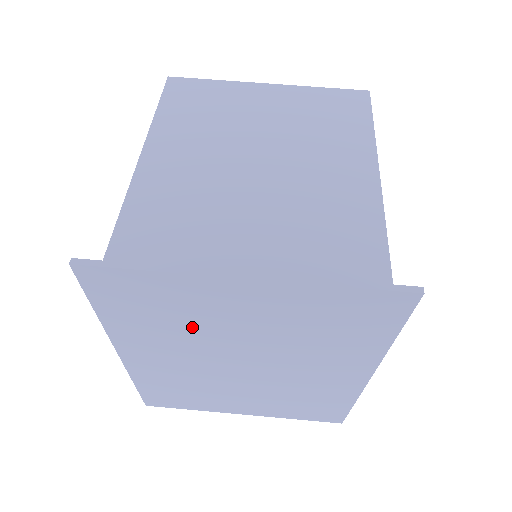
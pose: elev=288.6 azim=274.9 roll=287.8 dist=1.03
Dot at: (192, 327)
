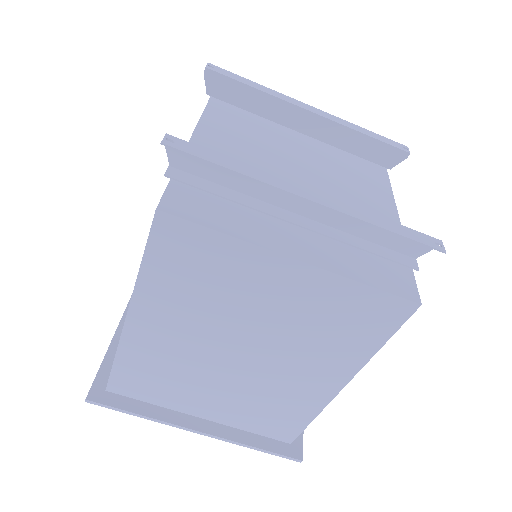
Dot at: occluded
